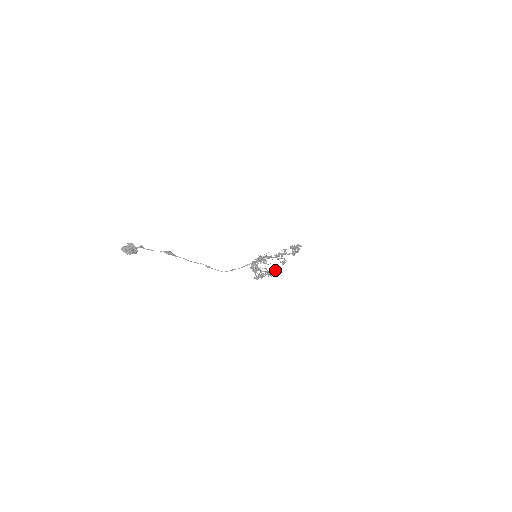
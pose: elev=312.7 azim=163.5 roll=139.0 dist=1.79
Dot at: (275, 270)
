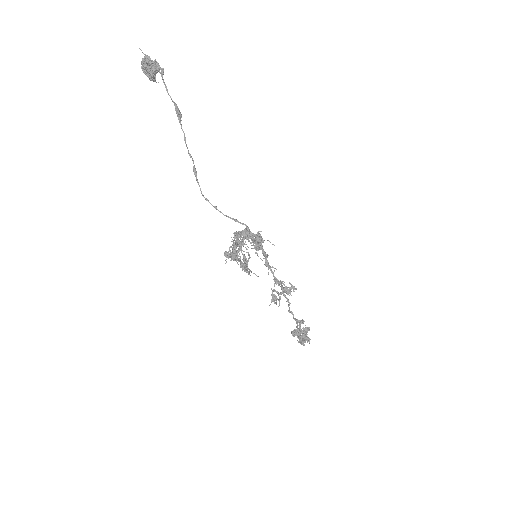
Dot at: occluded
